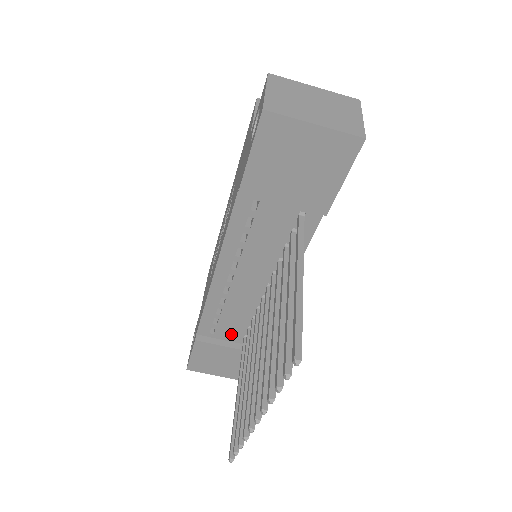
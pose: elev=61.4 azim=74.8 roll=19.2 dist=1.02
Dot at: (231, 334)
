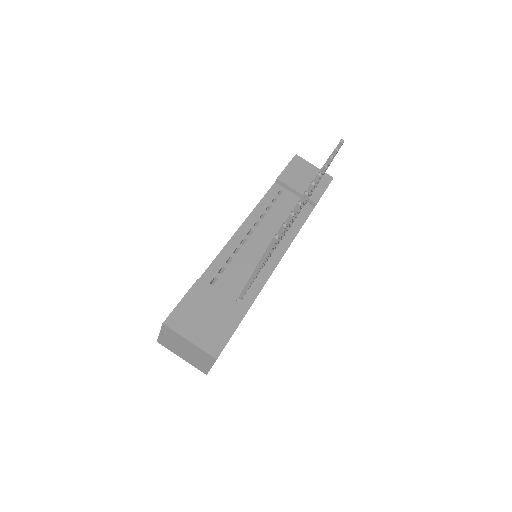
Dot at: (229, 290)
